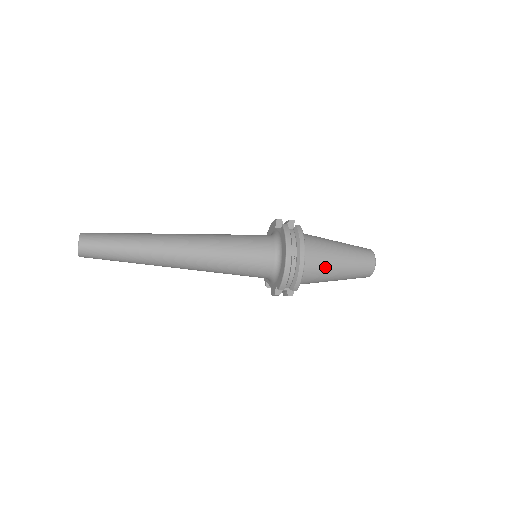
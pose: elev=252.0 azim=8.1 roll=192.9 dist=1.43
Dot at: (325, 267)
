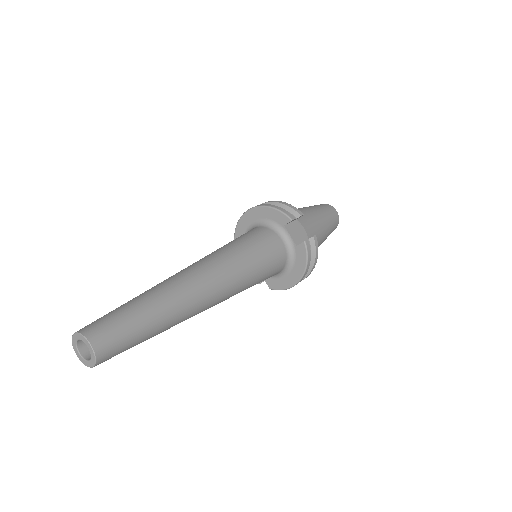
Dot at: occluded
